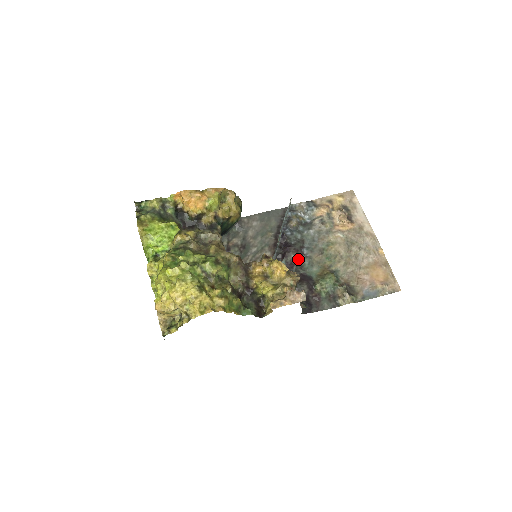
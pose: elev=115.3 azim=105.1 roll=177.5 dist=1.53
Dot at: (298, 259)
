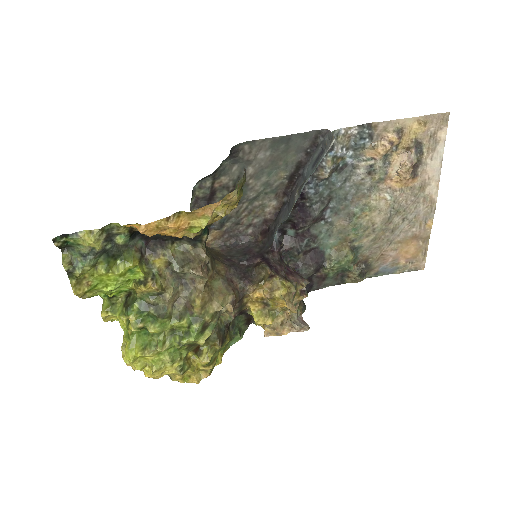
Dot at: (314, 226)
